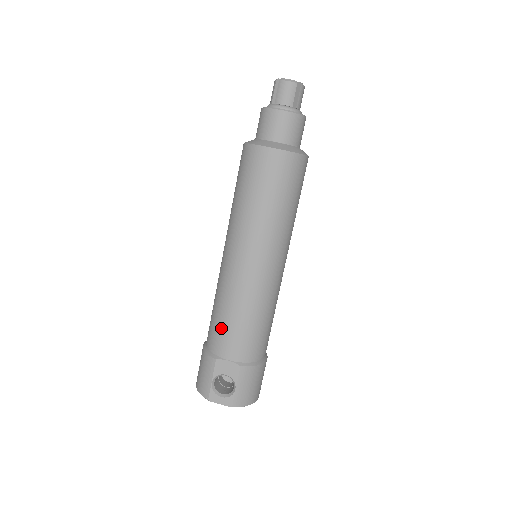
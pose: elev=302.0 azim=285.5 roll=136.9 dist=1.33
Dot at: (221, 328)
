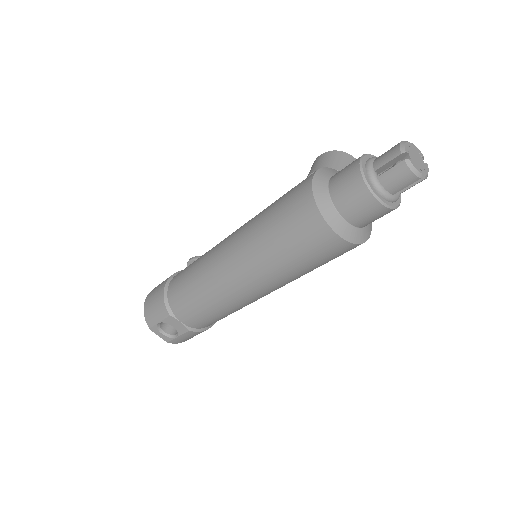
Dot at: (187, 301)
